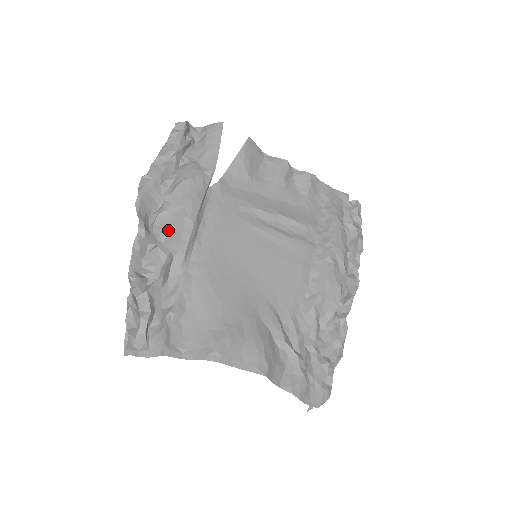
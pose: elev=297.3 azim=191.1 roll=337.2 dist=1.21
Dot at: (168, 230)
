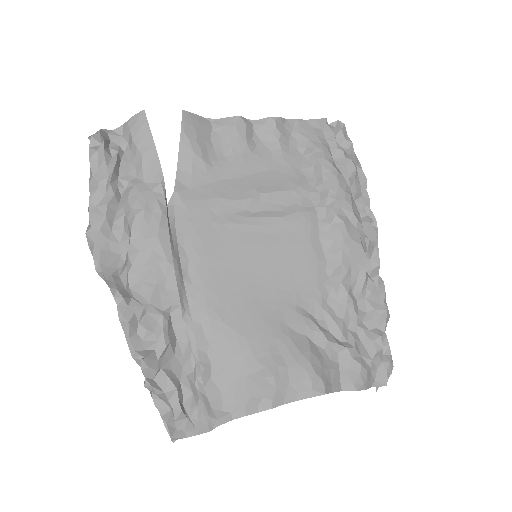
Dot at: (148, 286)
